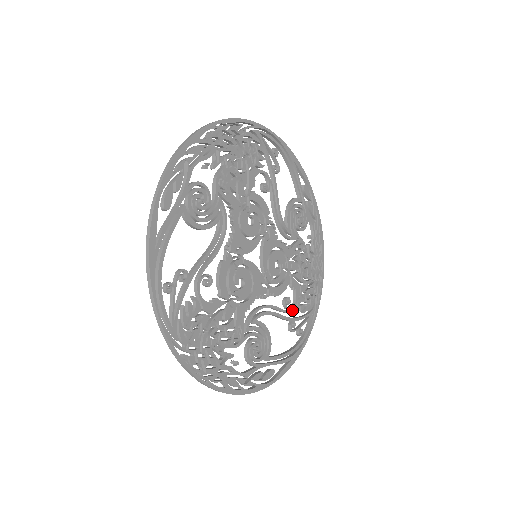
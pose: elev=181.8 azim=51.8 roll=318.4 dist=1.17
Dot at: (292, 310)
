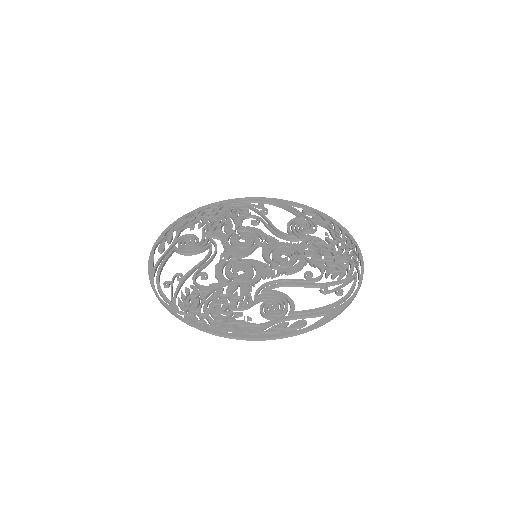
Dot at: (318, 278)
